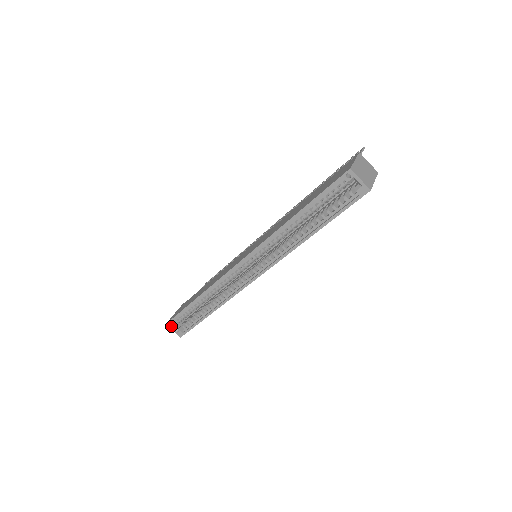
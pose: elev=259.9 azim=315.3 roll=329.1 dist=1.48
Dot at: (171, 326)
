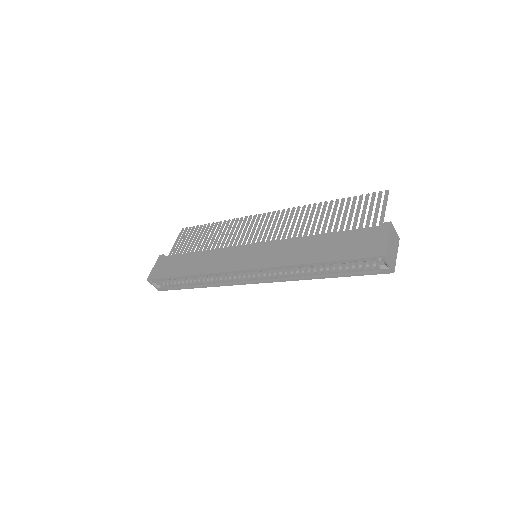
Dot at: (152, 282)
